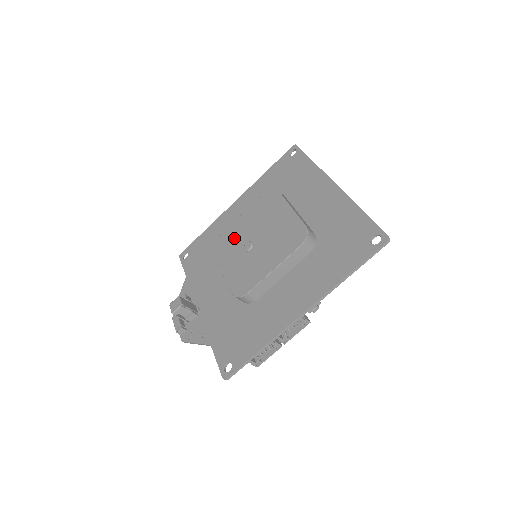
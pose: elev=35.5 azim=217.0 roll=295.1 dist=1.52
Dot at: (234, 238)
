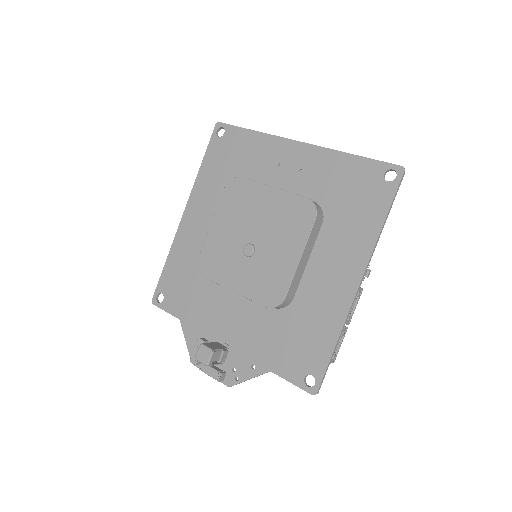
Dot at: (222, 250)
